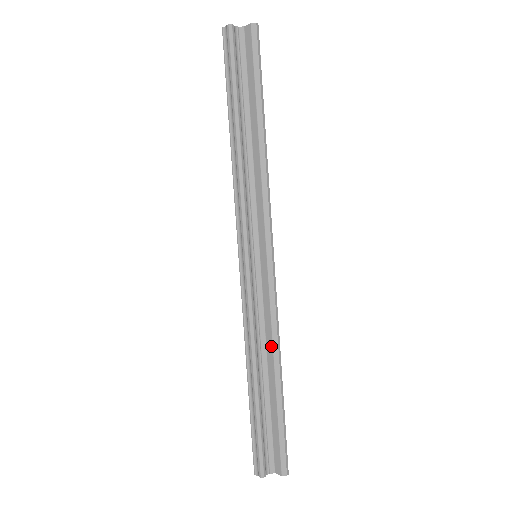
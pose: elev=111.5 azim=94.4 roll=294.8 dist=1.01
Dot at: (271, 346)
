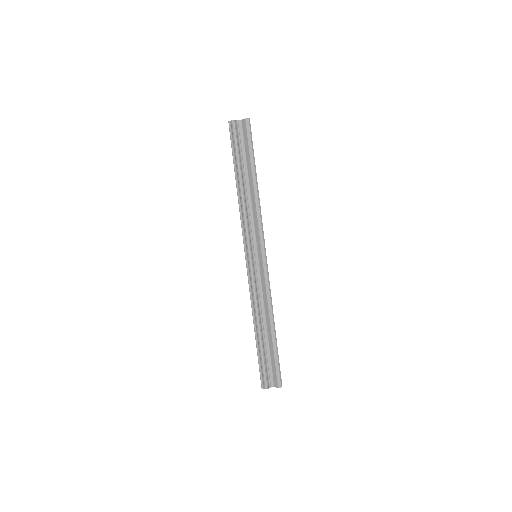
Dot at: (267, 310)
